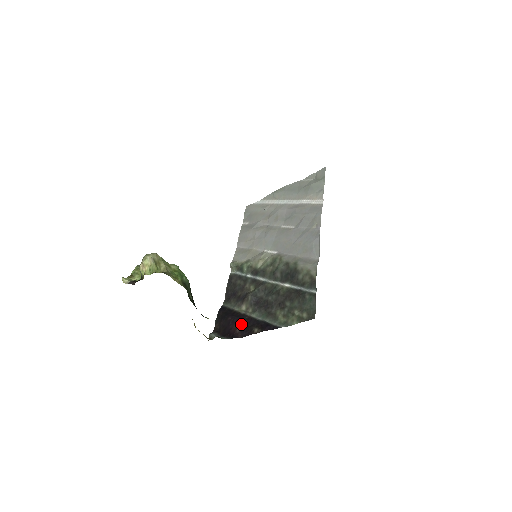
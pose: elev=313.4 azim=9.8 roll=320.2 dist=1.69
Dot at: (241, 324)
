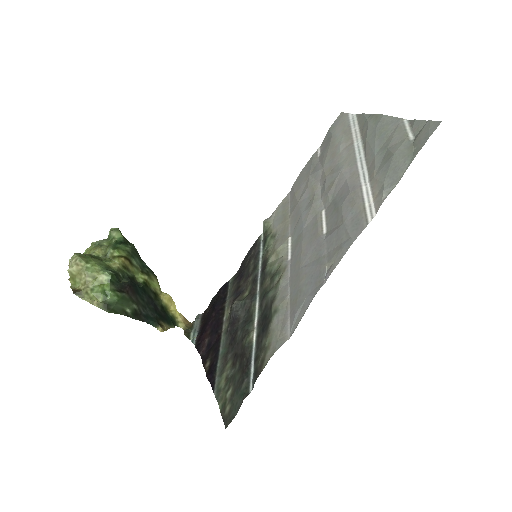
Dot at: (212, 336)
